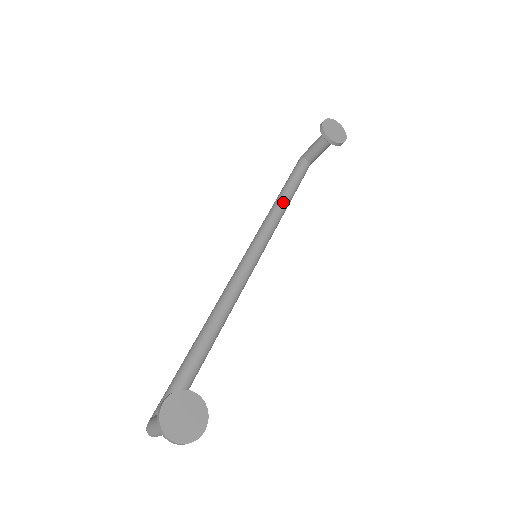
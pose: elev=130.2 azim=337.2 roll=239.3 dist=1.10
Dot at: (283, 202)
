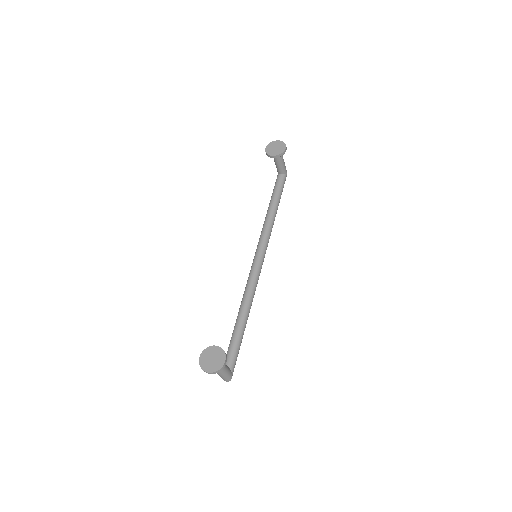
Dot at: (269, 212)
